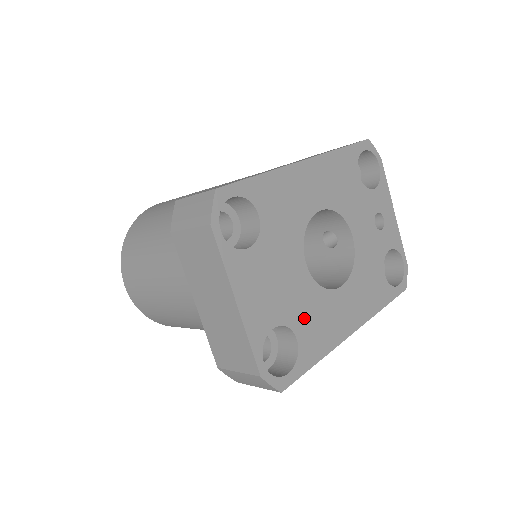
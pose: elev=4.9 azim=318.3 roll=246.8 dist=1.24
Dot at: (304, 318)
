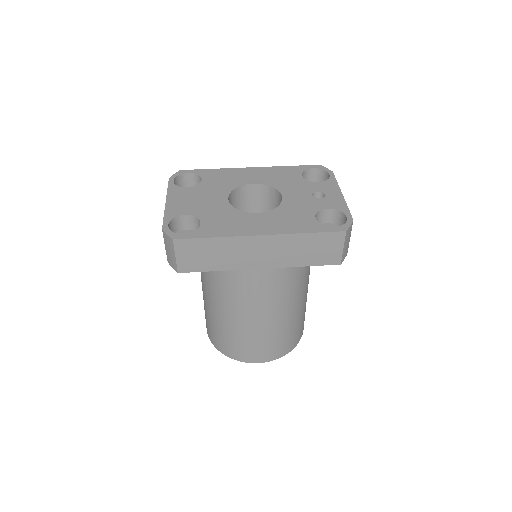
Dot at: (213, 217)
